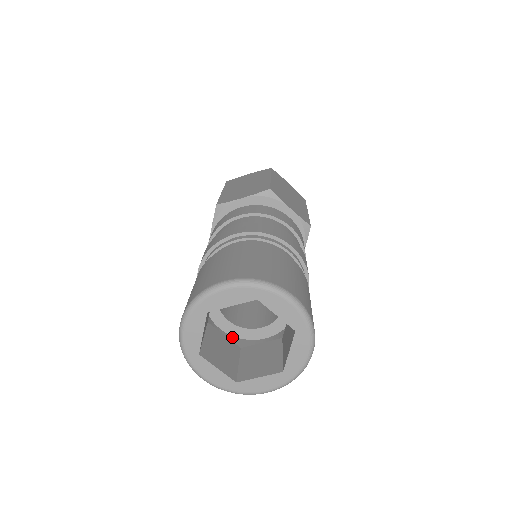
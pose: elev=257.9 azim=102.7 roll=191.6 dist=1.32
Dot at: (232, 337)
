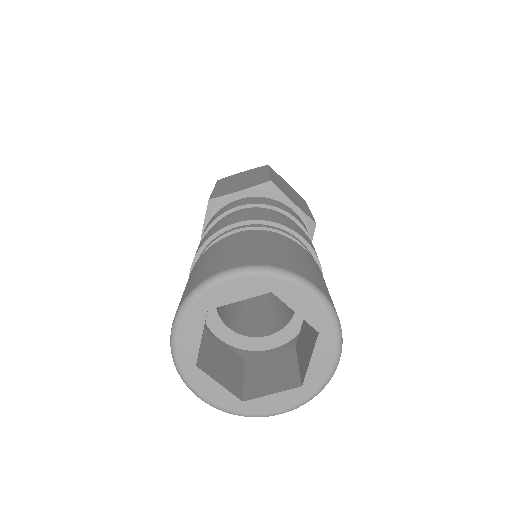
Dot at: (233, 348)
